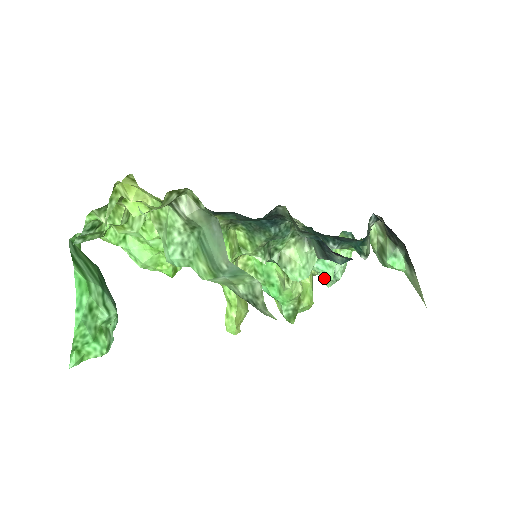
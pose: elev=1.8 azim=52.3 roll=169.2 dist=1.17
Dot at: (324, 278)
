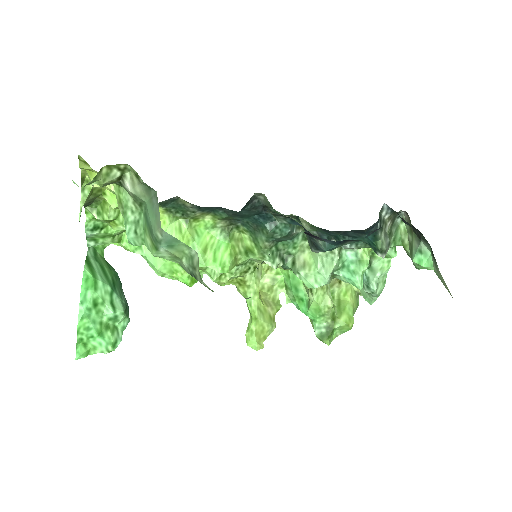
Dot at: (365, 294)
